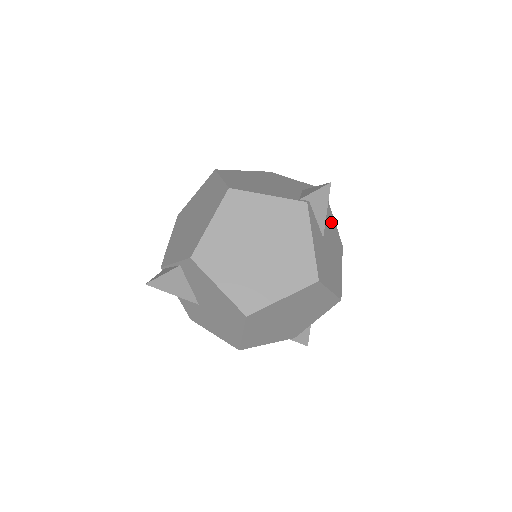
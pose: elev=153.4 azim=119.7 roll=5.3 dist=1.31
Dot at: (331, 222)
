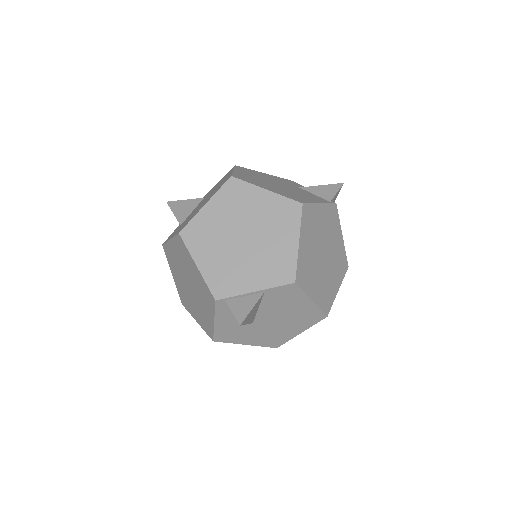
Dot at: occluded
